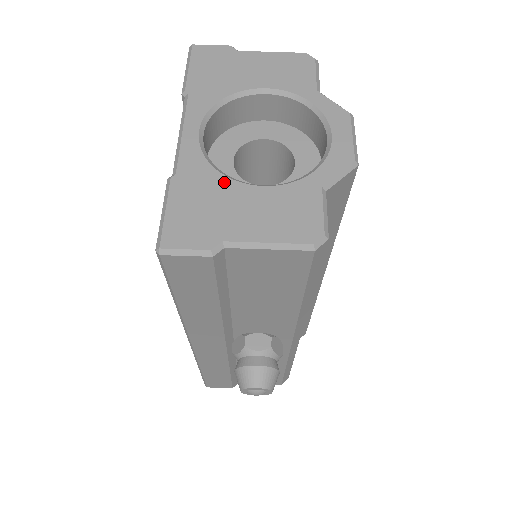
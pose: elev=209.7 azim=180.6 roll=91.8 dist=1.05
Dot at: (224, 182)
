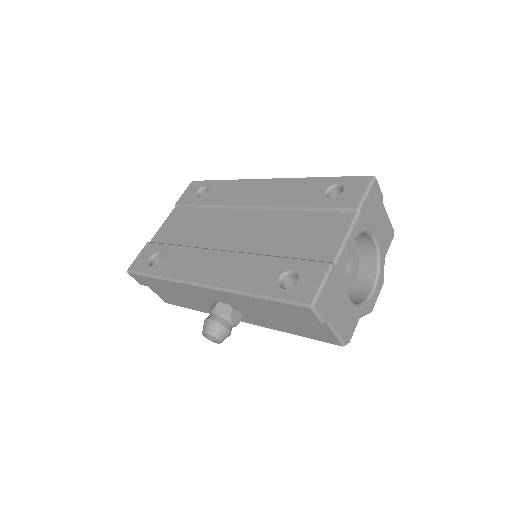
Dot at: (344, 286)
